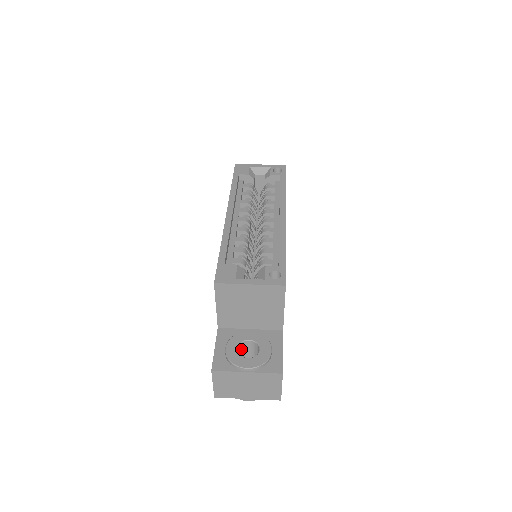
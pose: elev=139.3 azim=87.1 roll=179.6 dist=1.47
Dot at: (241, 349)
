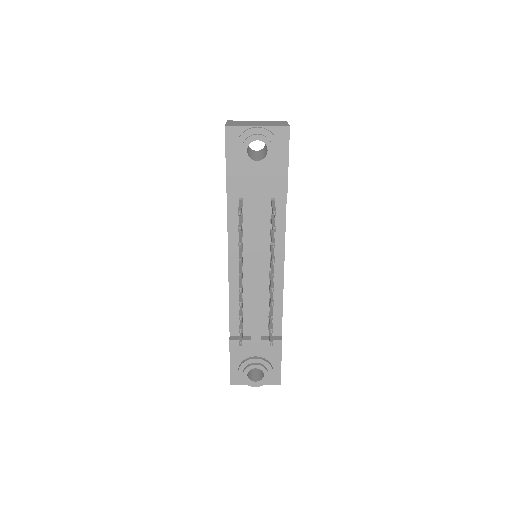
Dot at: (250, 150)
